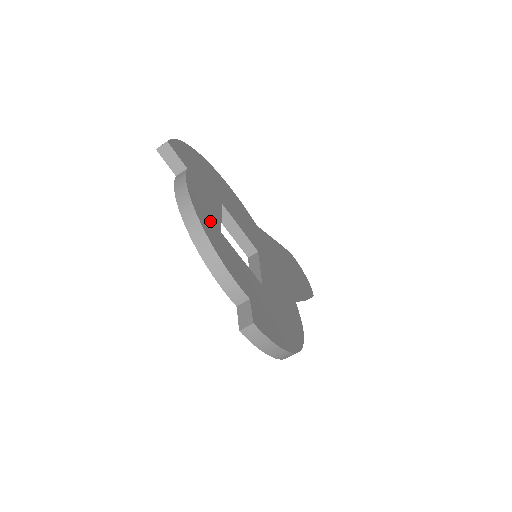
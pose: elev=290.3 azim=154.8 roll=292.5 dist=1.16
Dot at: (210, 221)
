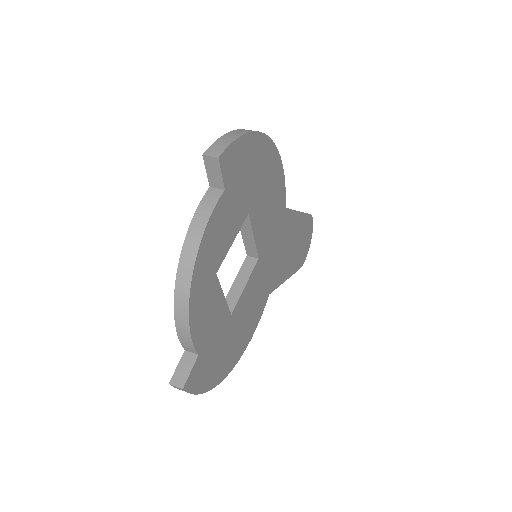
Dot at: (209, 267)
